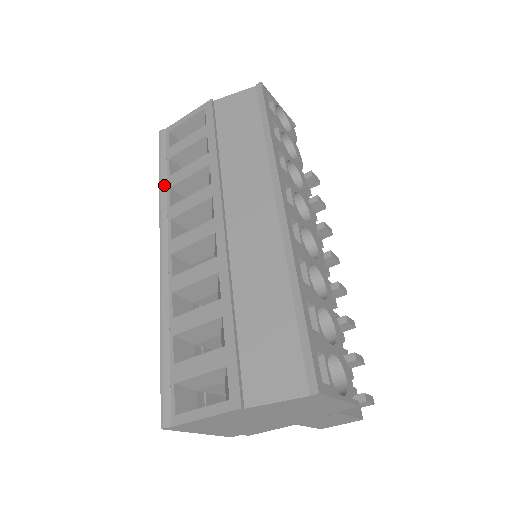
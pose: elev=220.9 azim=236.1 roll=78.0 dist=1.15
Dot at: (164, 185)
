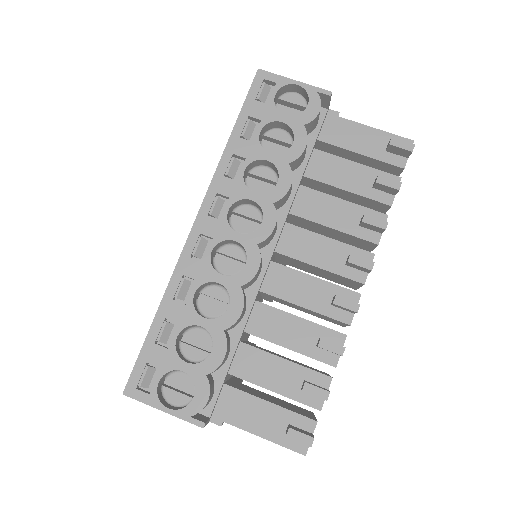
Dot at: occluded
